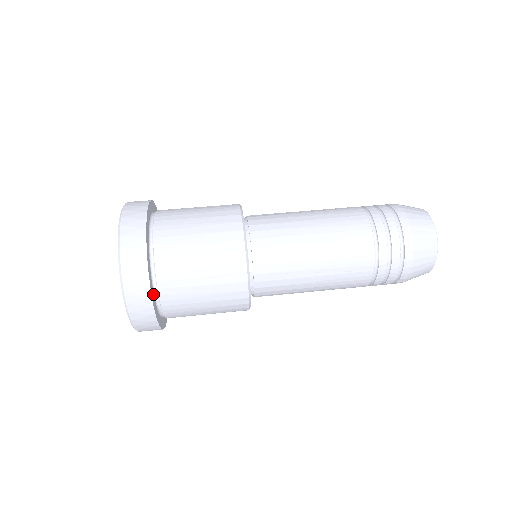
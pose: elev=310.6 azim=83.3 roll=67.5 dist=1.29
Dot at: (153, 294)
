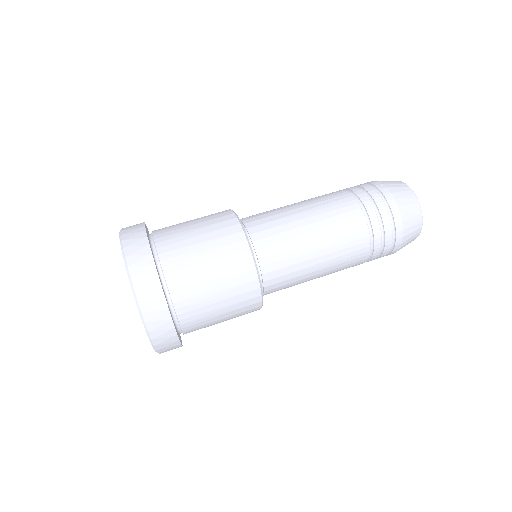
Dot at: (160, 280)
